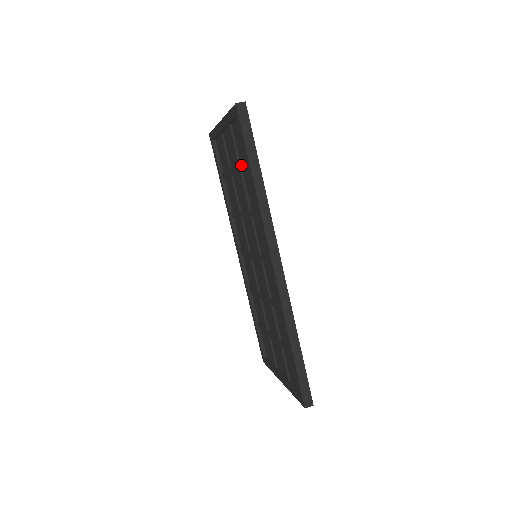
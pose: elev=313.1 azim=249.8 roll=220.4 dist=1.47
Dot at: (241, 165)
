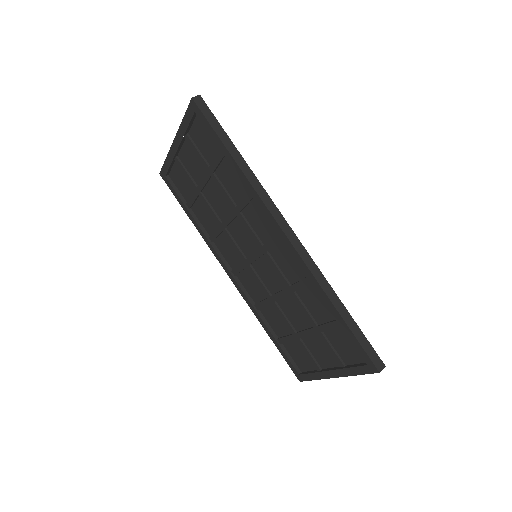
Dot at: (212, 164)
